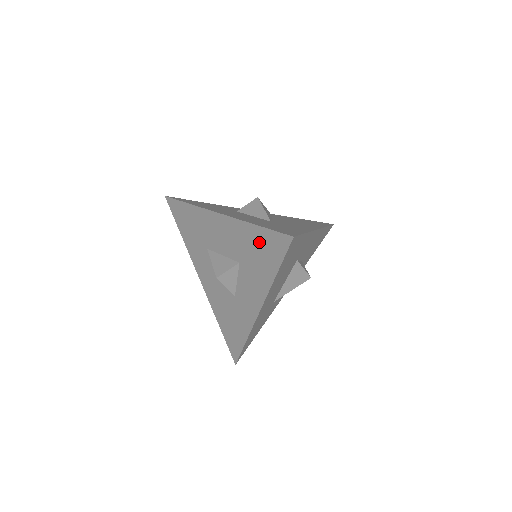
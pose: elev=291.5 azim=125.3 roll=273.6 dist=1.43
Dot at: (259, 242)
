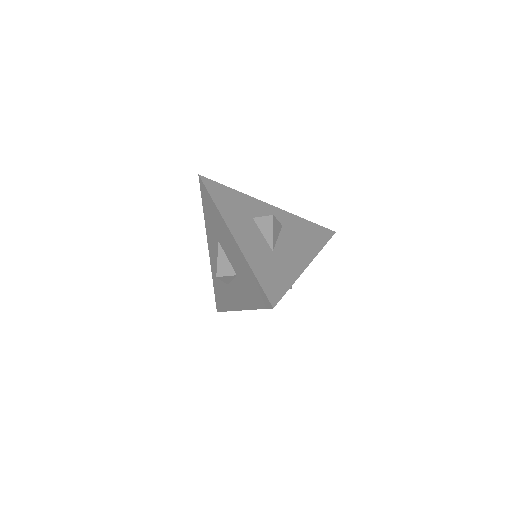
Dot at: (252, 283)
